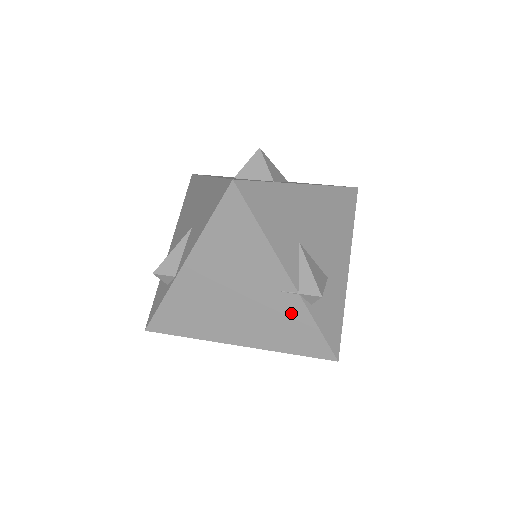
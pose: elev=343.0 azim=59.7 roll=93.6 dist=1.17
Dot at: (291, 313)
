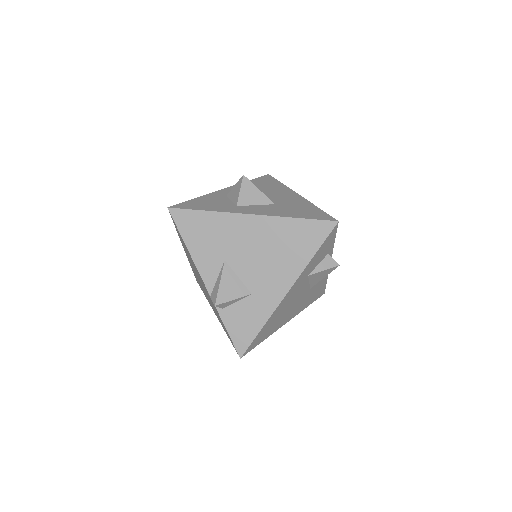
Dot at: (215, 308)
